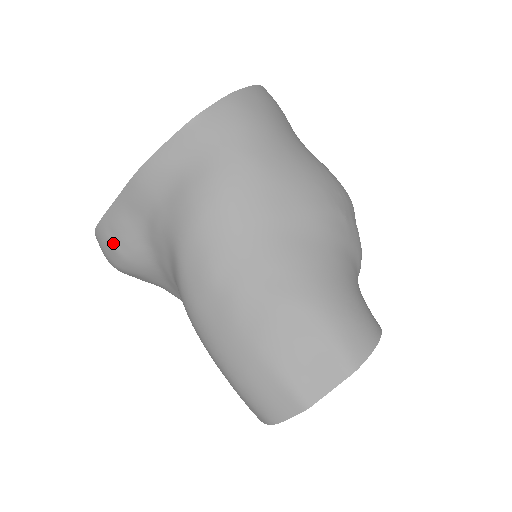
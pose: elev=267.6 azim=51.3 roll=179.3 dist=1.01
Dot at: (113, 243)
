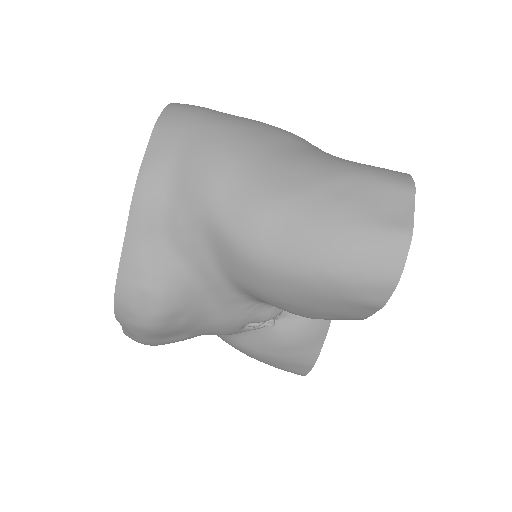
Dot at: (142, 286)
